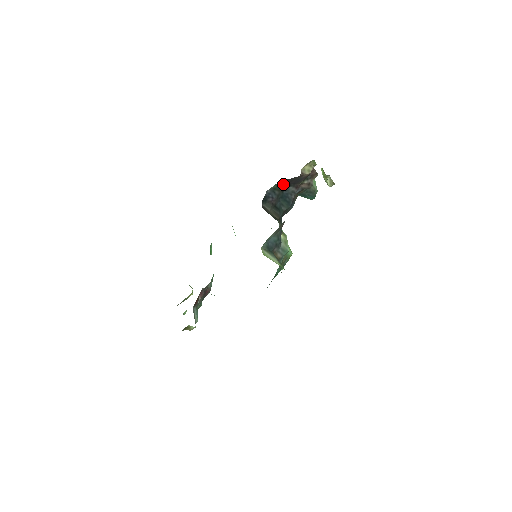
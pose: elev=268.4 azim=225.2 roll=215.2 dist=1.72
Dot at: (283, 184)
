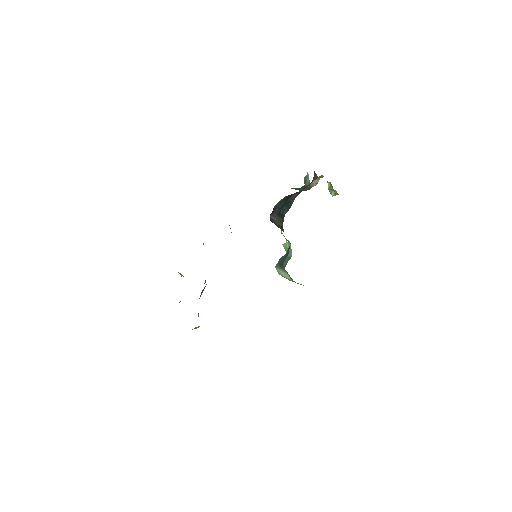
Dot at: (289, 195)
